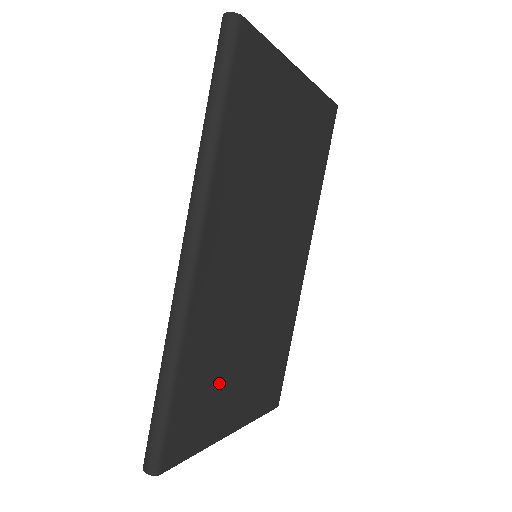
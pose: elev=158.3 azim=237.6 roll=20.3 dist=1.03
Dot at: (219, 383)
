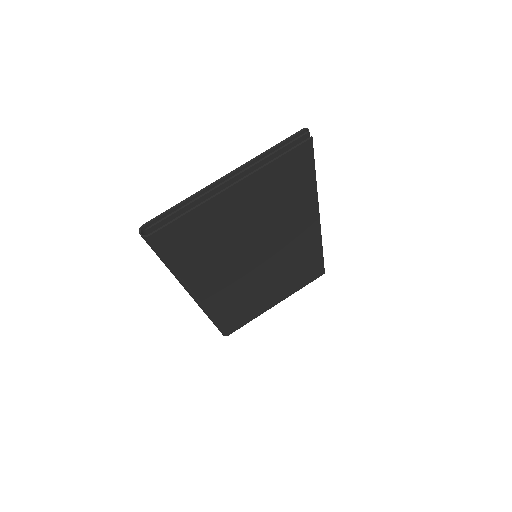
Dot at: (252, 304)
